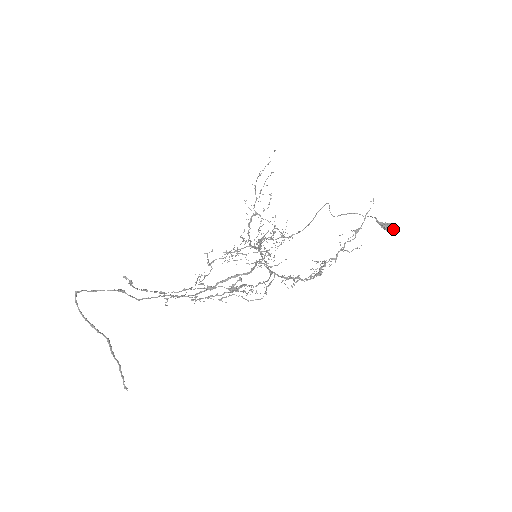
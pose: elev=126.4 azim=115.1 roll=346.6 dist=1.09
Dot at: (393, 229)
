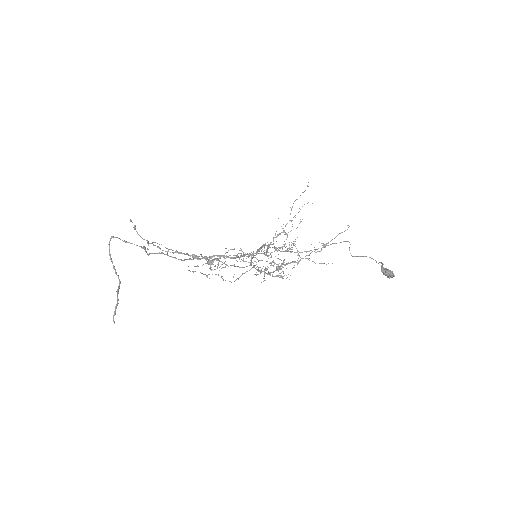
Dot at: (390, 275)
